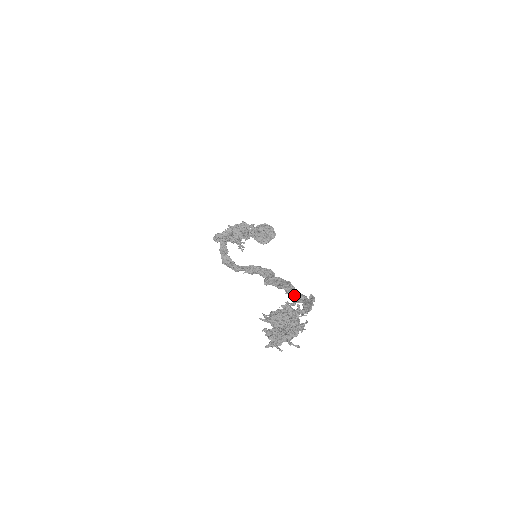
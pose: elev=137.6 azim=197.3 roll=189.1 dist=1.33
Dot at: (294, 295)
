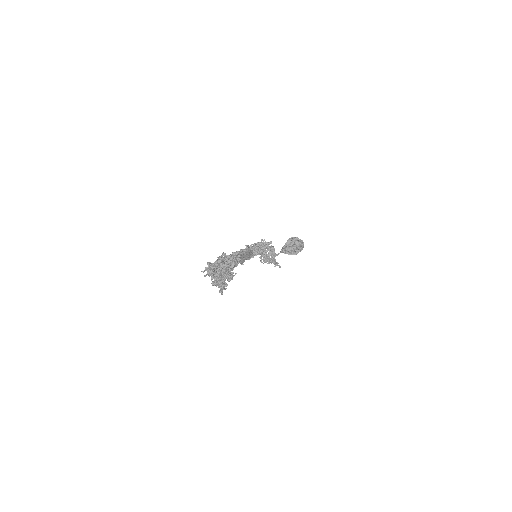
Dot at: occluded
